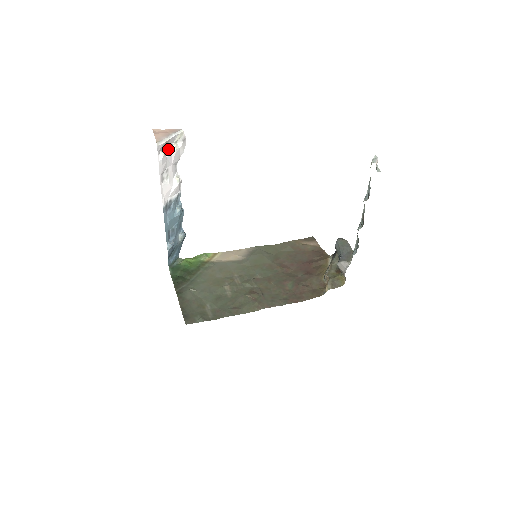
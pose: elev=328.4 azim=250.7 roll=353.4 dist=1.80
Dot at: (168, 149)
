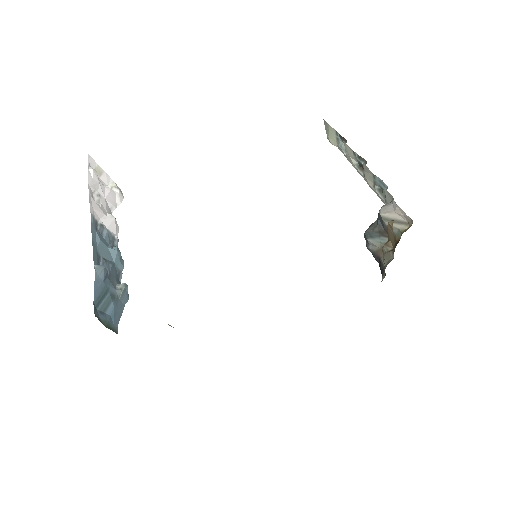
Dot at: occluded
